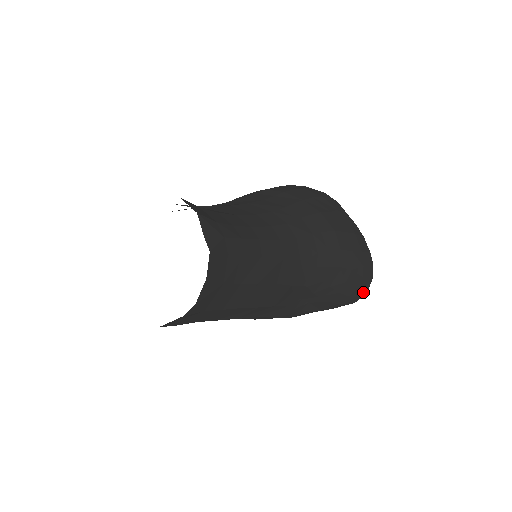
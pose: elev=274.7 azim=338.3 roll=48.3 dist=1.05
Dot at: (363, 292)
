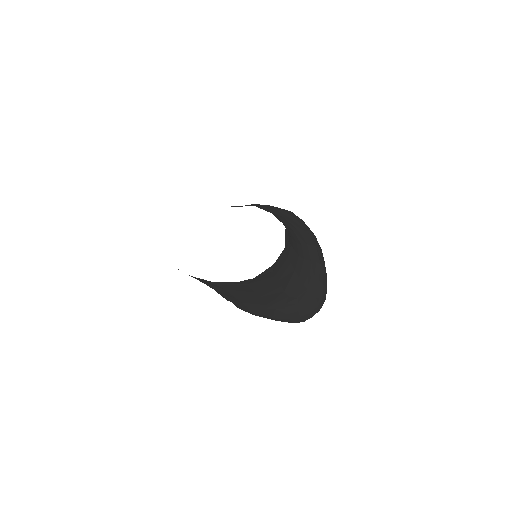
Dot at: (308, 318)
